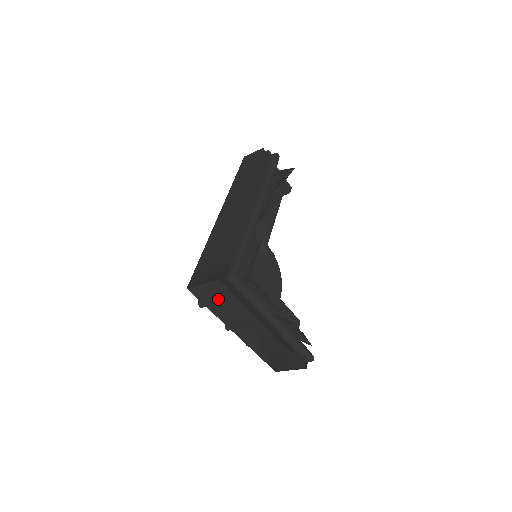
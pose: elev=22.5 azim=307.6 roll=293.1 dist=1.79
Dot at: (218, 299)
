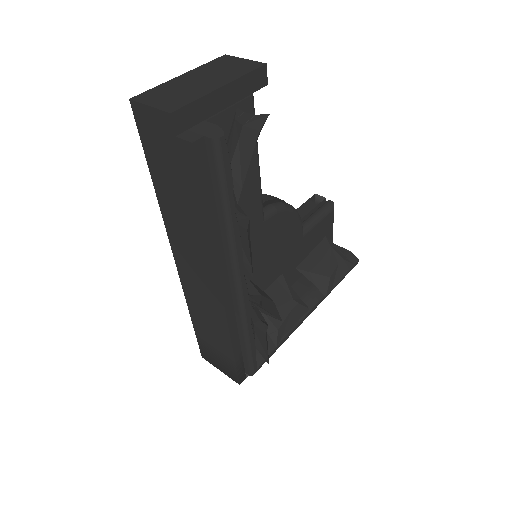
Dot at: occluded
